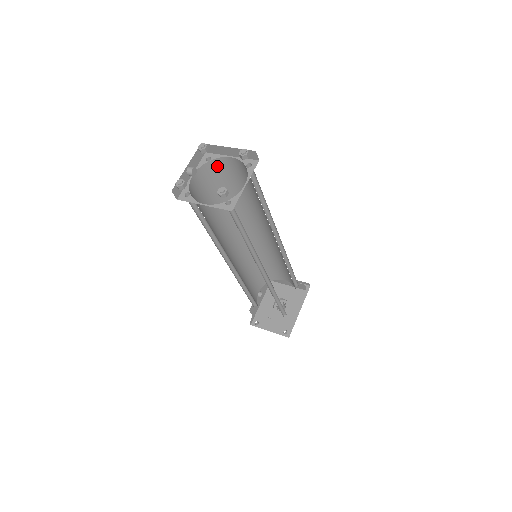
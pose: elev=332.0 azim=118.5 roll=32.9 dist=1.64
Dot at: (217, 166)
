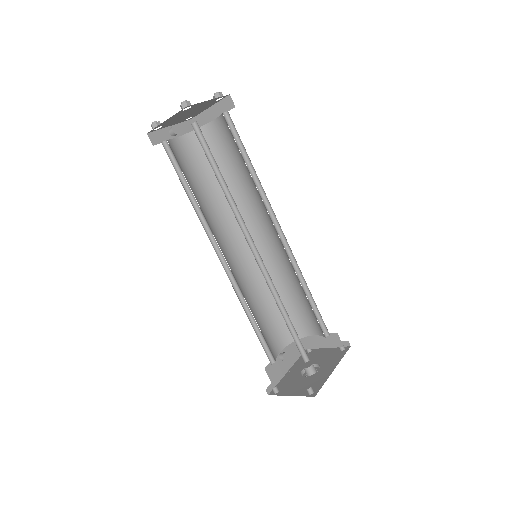
Dot at: (204, 137)
